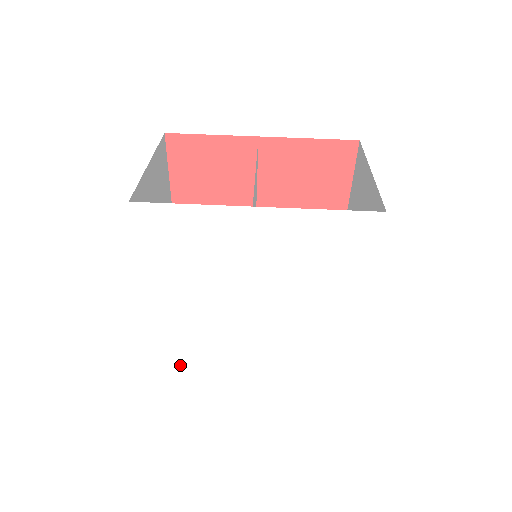
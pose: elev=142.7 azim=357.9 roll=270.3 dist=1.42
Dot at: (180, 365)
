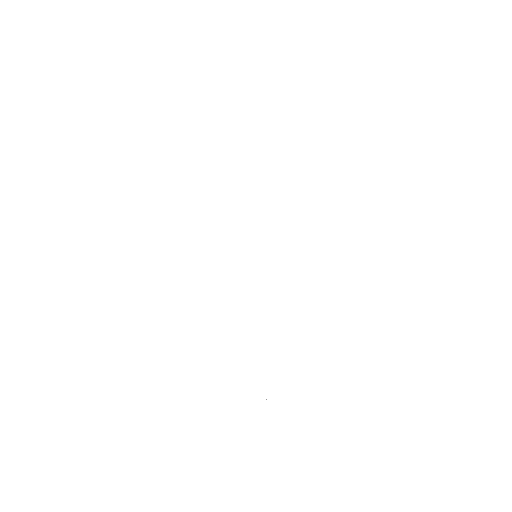
Dot at: (135, 288)
